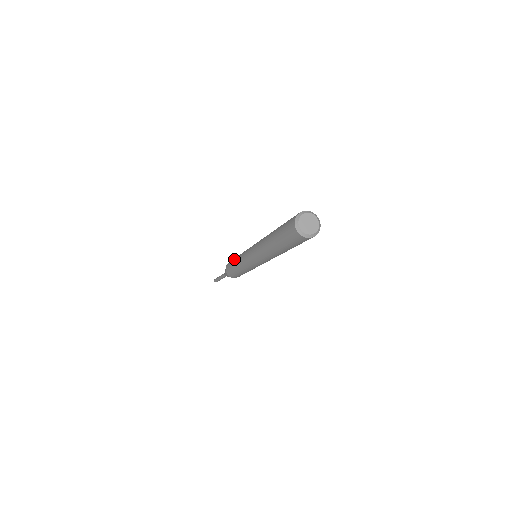
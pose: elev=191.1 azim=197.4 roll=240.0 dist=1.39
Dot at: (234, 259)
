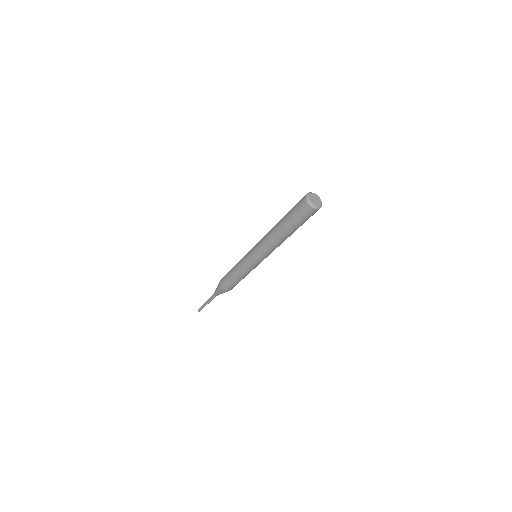
Dot at: (231, 270)
